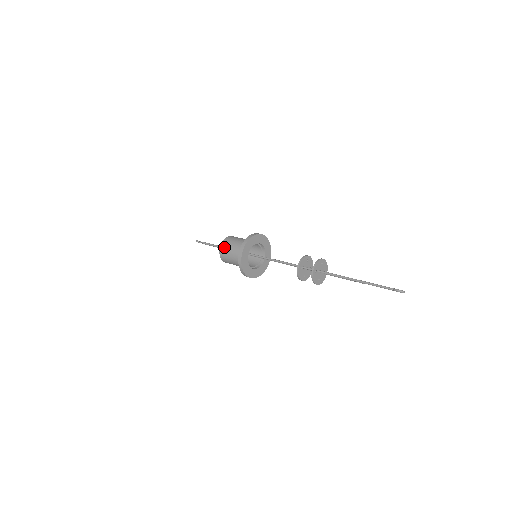
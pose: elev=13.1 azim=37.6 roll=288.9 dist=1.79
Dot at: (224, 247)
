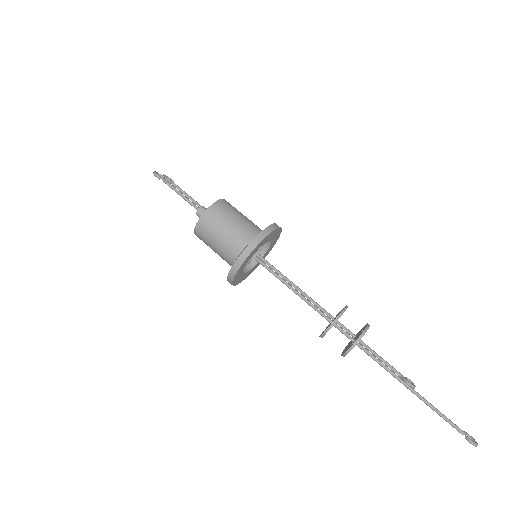
Dot at: (209, 221)
